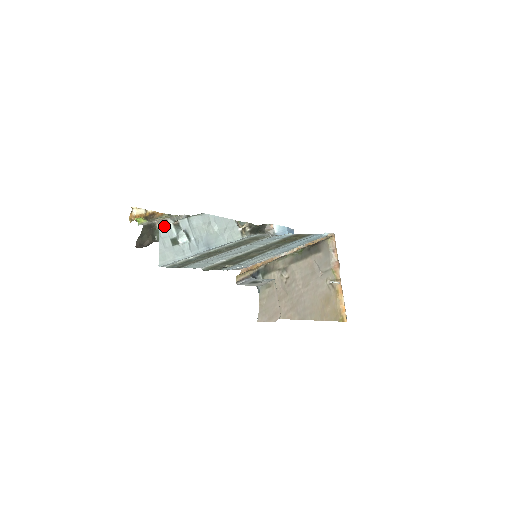
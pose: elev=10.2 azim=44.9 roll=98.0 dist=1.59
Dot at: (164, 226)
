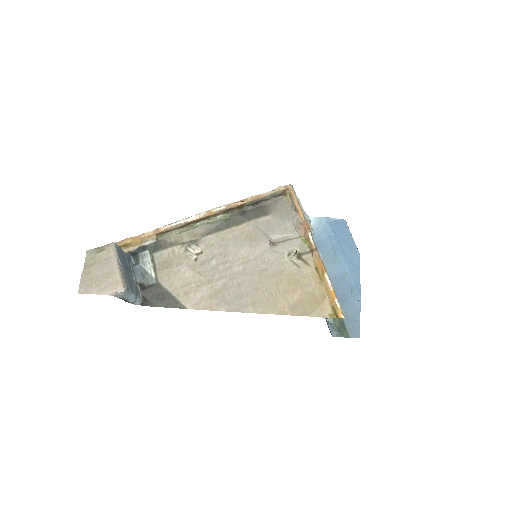
Dot at: occluded
